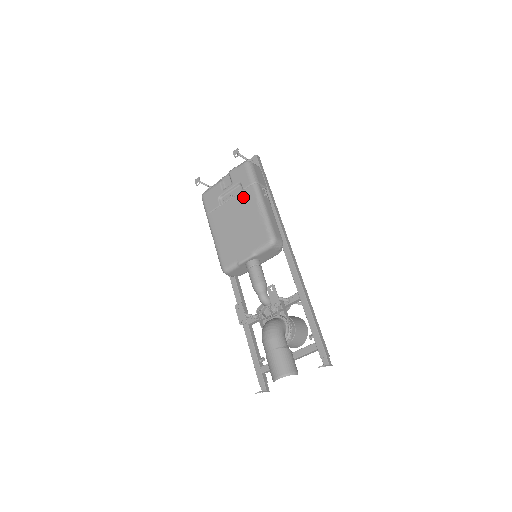
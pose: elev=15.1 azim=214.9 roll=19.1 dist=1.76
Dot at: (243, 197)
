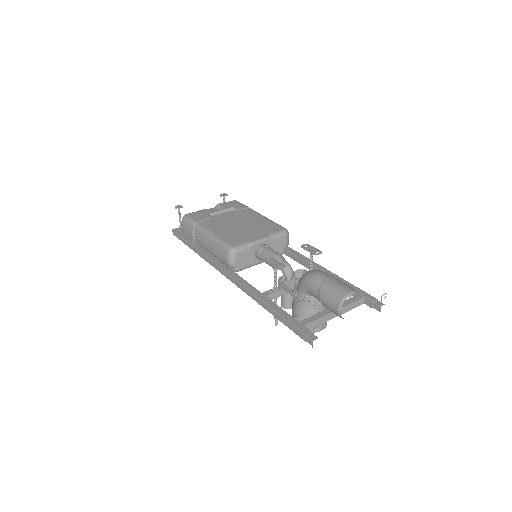
Dot at: (241, 213)
